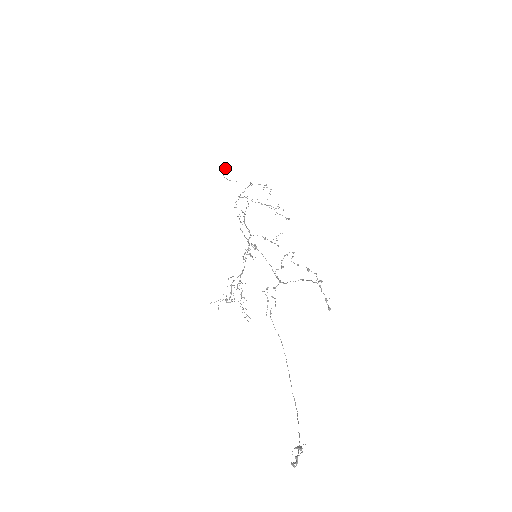
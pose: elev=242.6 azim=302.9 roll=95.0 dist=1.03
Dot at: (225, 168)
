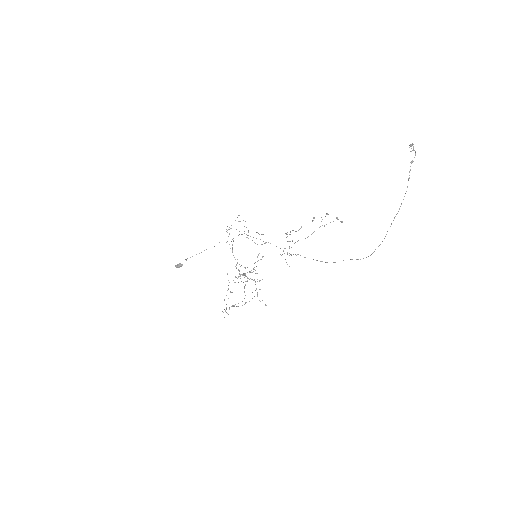
Dot at: (178, 265)
